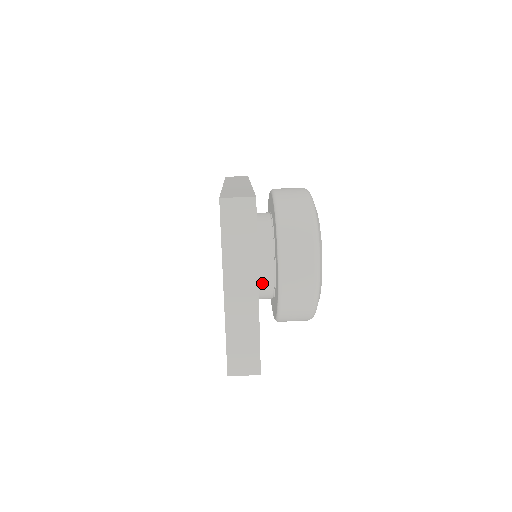
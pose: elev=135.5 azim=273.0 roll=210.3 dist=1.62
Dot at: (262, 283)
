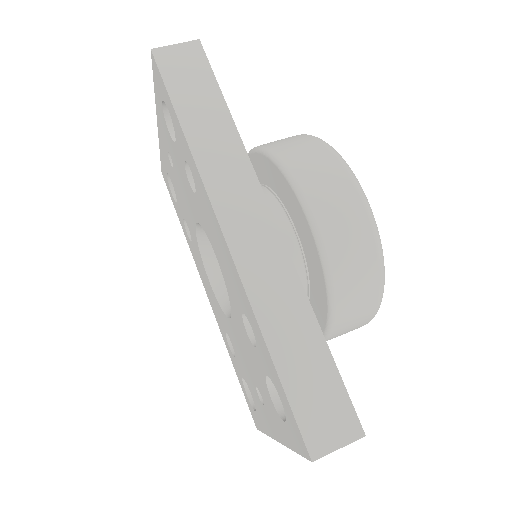
Dot at: occluded
